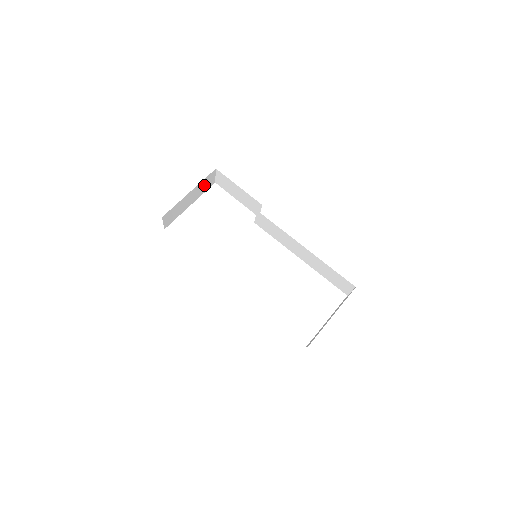
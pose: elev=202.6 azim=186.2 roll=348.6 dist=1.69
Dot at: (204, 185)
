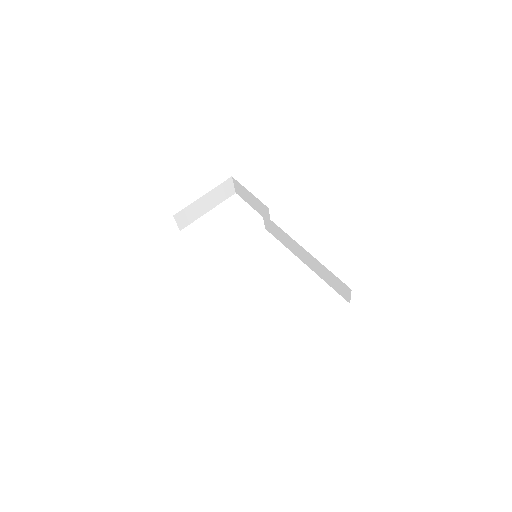
Dot at: (221, 192)
